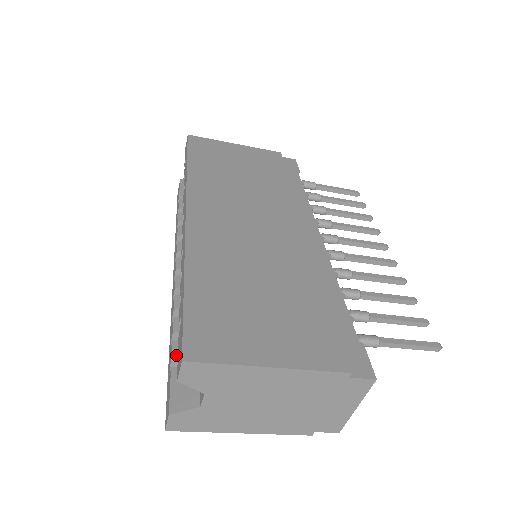
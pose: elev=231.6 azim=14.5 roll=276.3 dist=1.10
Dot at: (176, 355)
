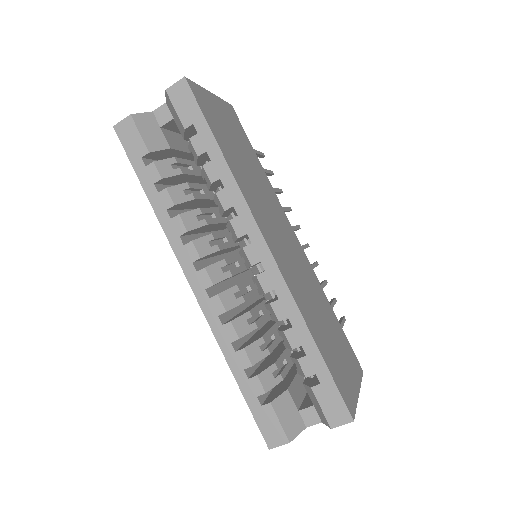
Dot at: (268, 388)
